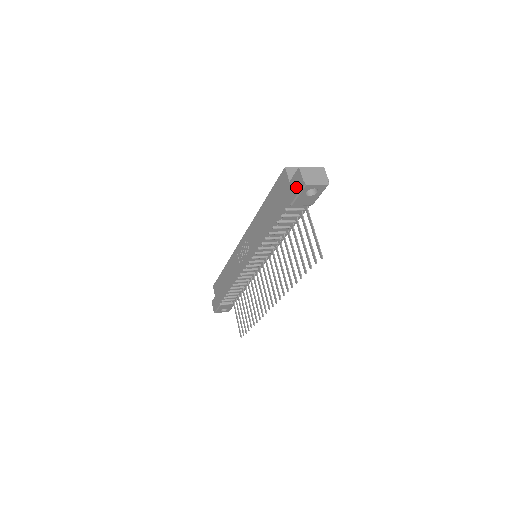
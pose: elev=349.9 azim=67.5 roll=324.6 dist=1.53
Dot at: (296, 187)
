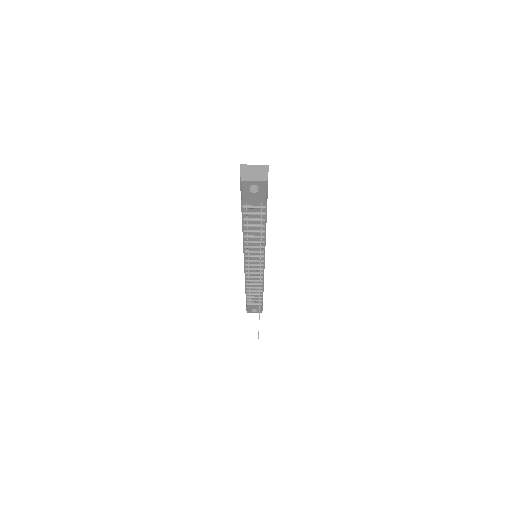
Dot at: (240, 184)
